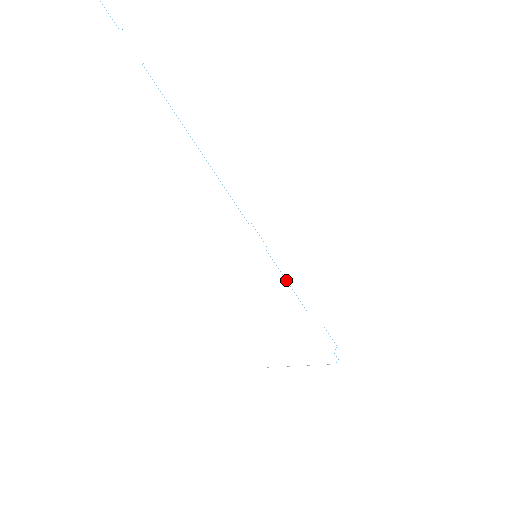
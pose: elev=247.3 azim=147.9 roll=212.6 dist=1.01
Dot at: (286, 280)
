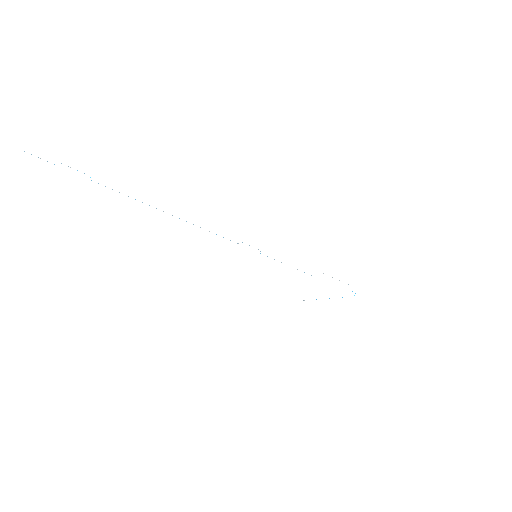
Dot at: occluded
